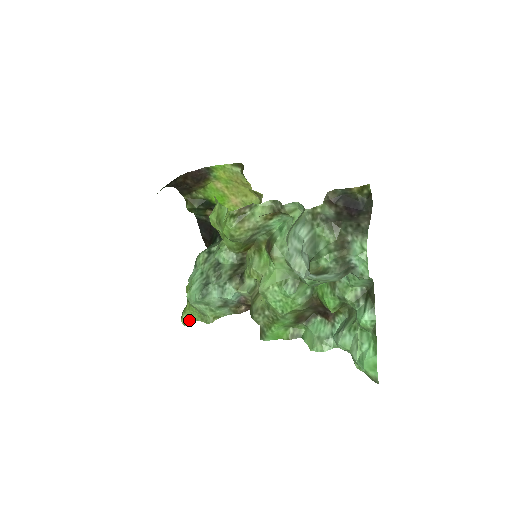
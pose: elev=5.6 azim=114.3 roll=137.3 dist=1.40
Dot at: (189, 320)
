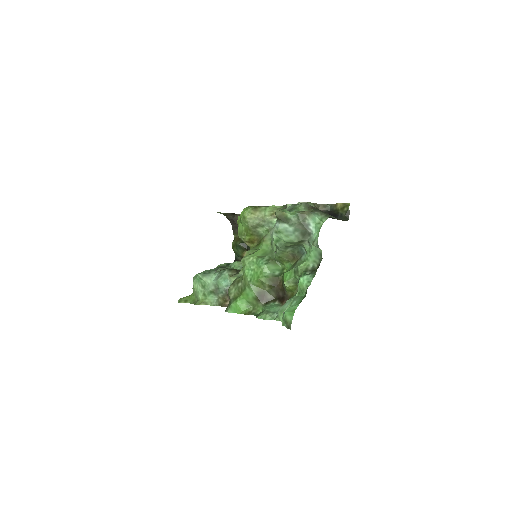
Dot at: (184, 301)
